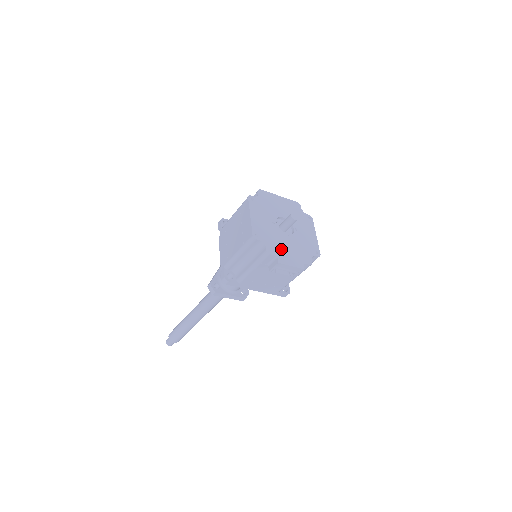
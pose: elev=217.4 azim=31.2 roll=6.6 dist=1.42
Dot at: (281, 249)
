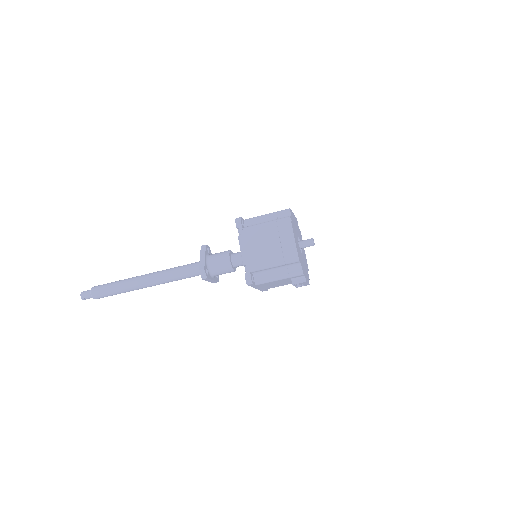
Dot at: (304, 268)
